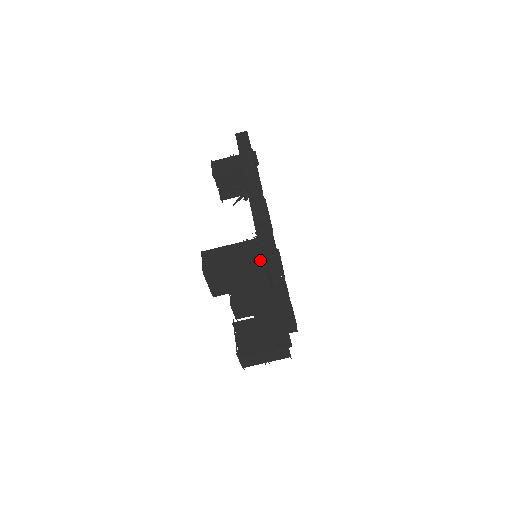
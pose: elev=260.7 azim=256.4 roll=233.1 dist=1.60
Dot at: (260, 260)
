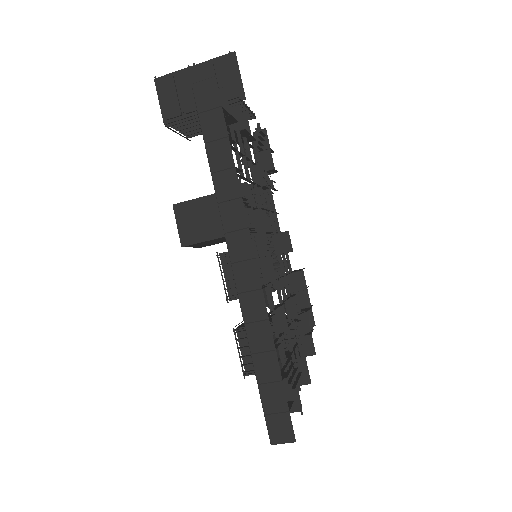
Dot at: occluded
